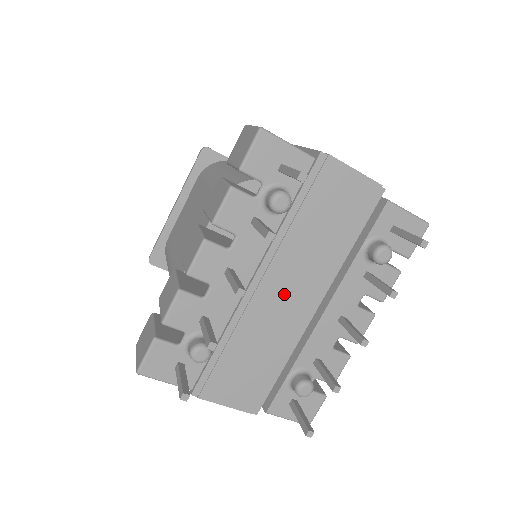
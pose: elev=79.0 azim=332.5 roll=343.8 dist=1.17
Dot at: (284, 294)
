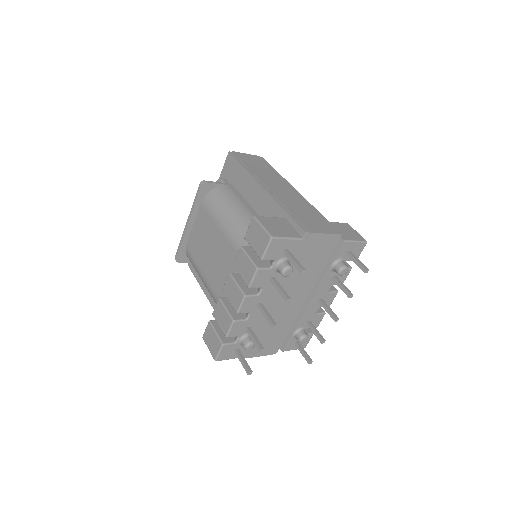
Dot at: occluded
